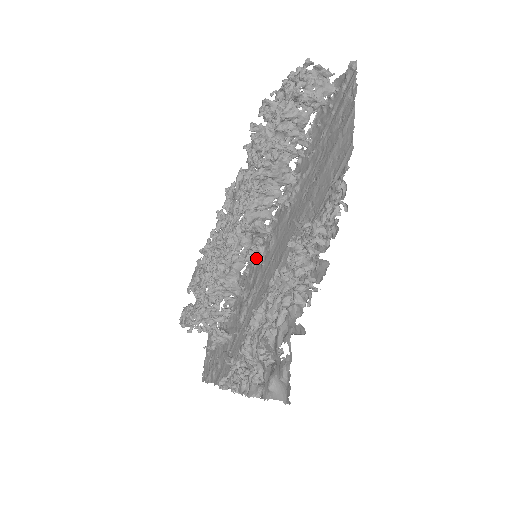
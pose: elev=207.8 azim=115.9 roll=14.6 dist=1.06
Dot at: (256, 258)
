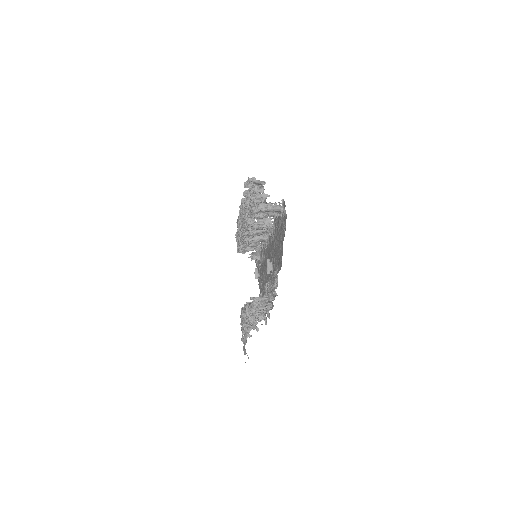
Dot at: occluded
